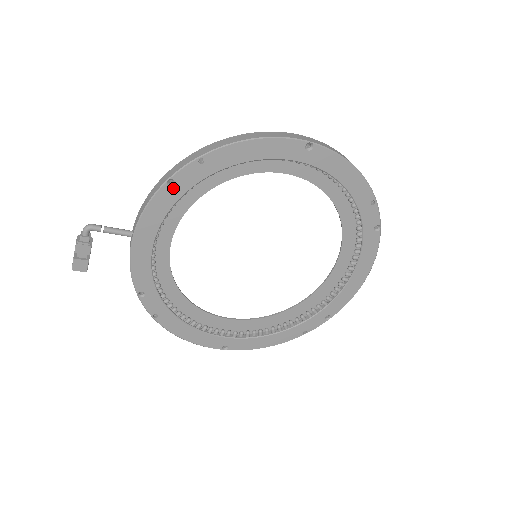
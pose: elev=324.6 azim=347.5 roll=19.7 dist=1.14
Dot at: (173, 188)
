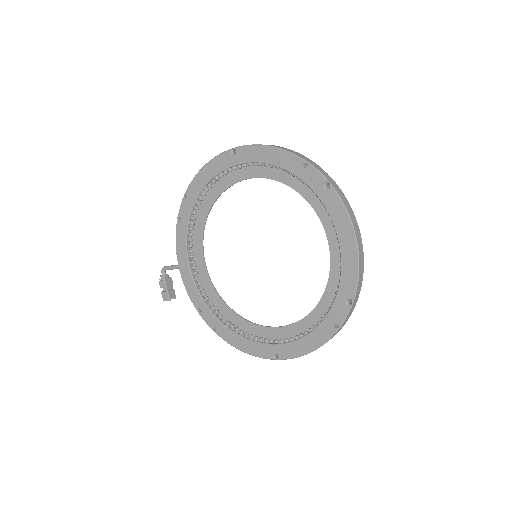
Dot at: (182, 222)
